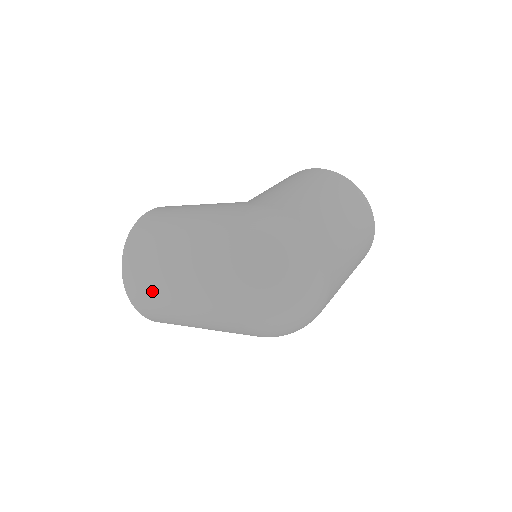
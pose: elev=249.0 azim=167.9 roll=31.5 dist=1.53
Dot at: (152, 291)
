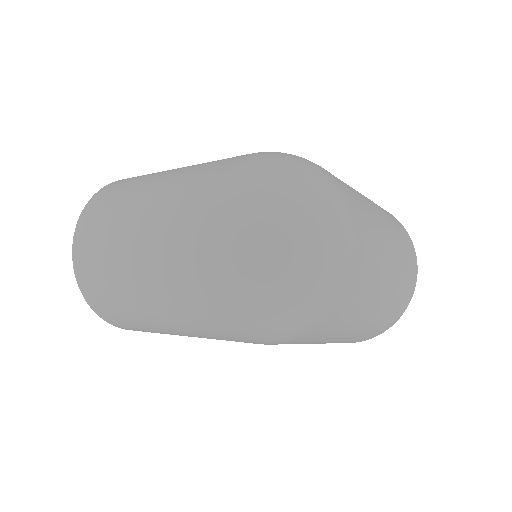
Dot at: (106, 234)
